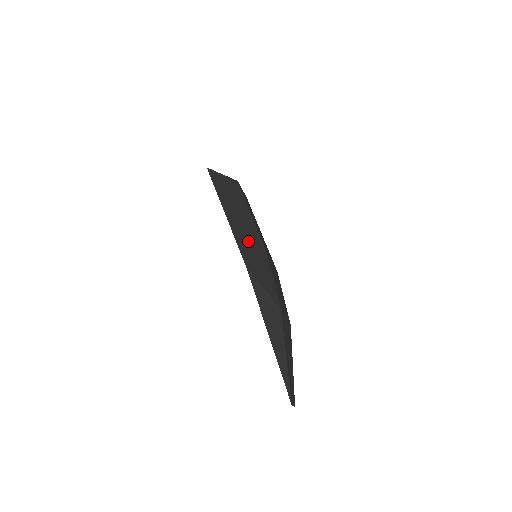
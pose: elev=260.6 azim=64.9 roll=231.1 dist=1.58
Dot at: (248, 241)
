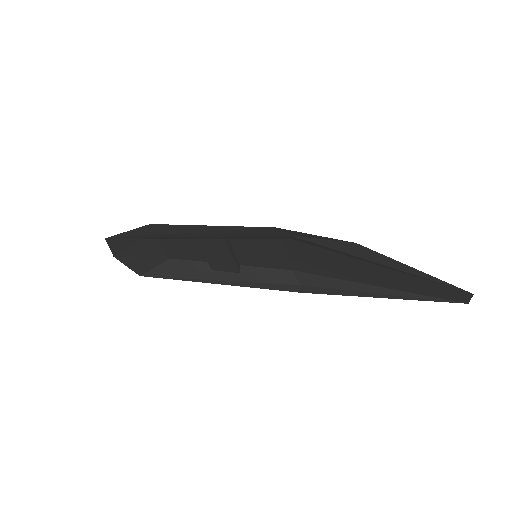
Dot at: (249, 232)
